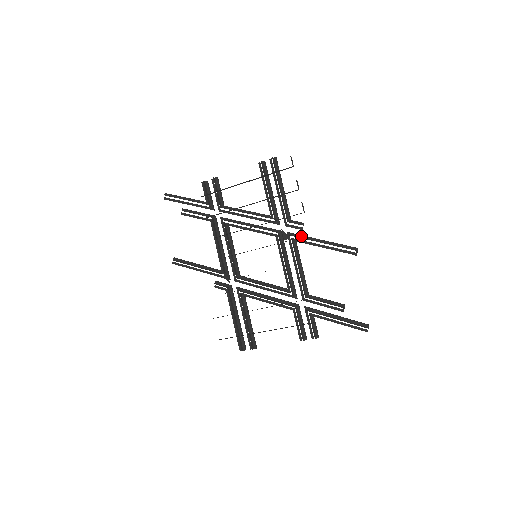
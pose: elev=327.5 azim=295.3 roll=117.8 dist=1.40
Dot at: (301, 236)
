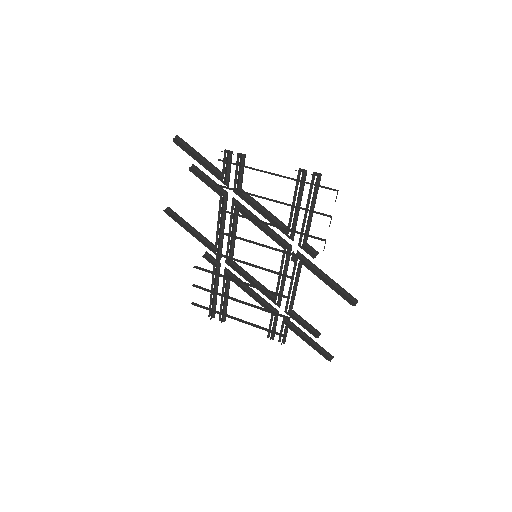
Dot at: (309, 263)
